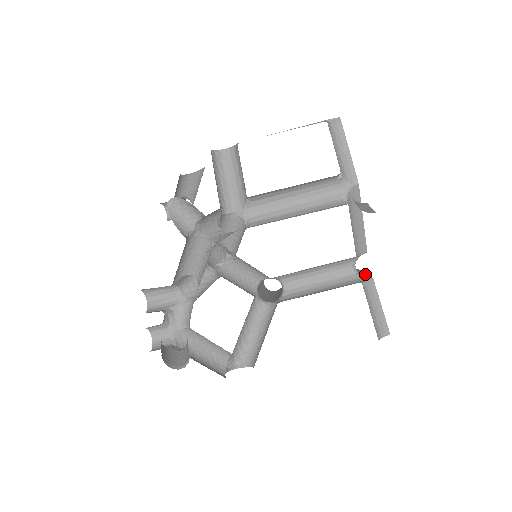
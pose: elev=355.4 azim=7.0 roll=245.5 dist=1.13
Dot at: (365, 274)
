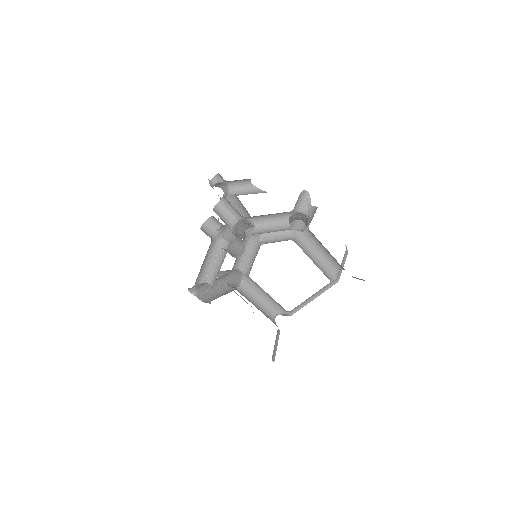
Dot at: occluded
